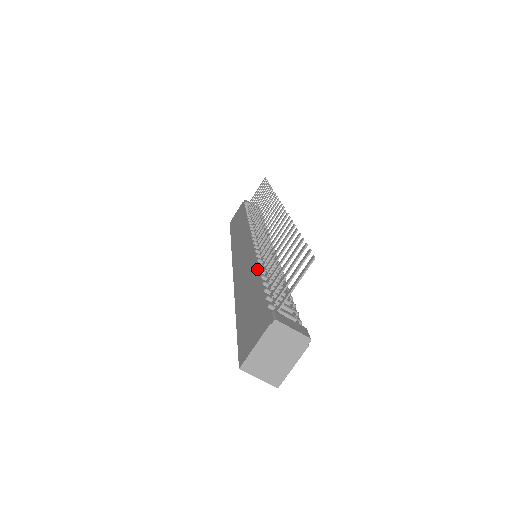
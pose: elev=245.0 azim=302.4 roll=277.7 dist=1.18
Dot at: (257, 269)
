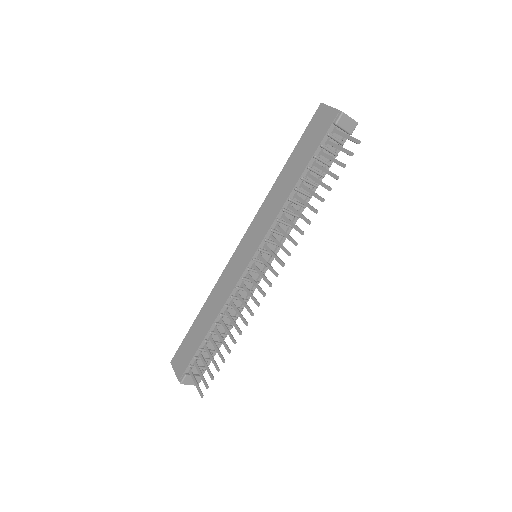
Dot at: (215, 320)
